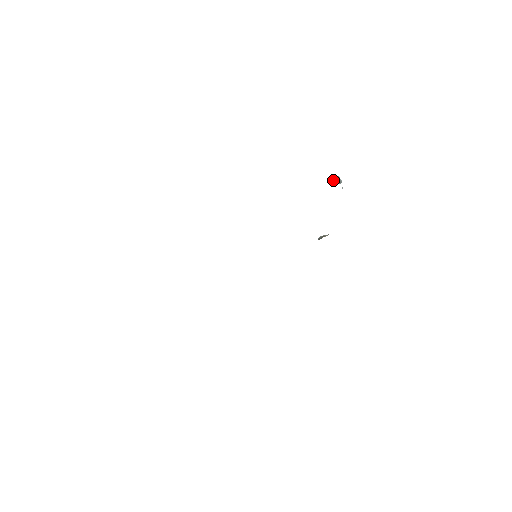
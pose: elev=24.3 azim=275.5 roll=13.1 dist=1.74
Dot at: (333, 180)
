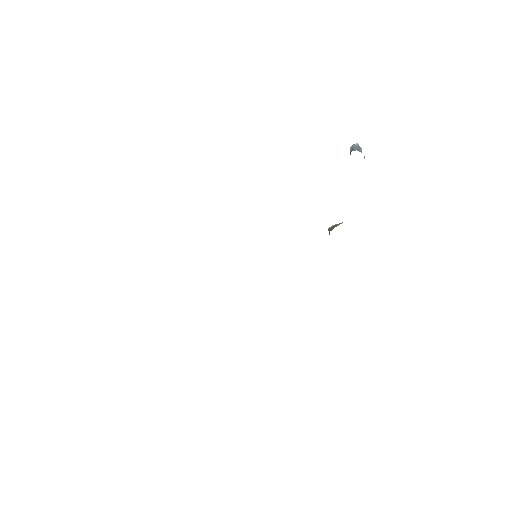
Dot at: (351, 149)
